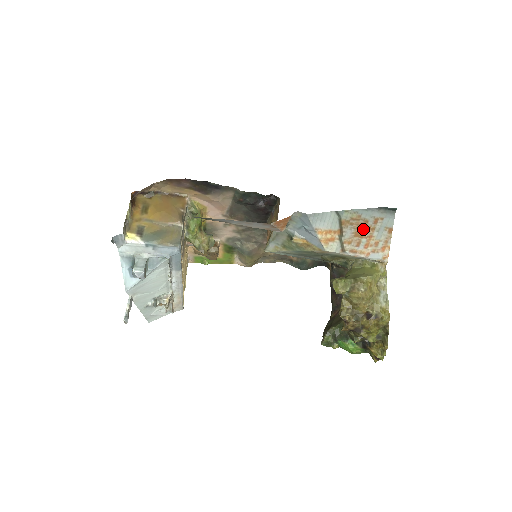
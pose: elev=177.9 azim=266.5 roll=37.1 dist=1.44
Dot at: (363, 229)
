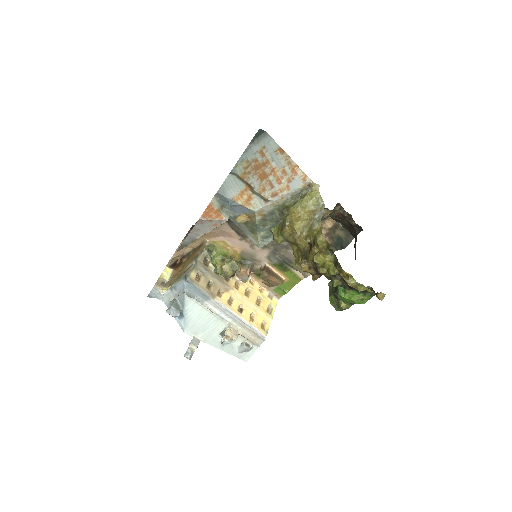
Dot at: (261, 169)
